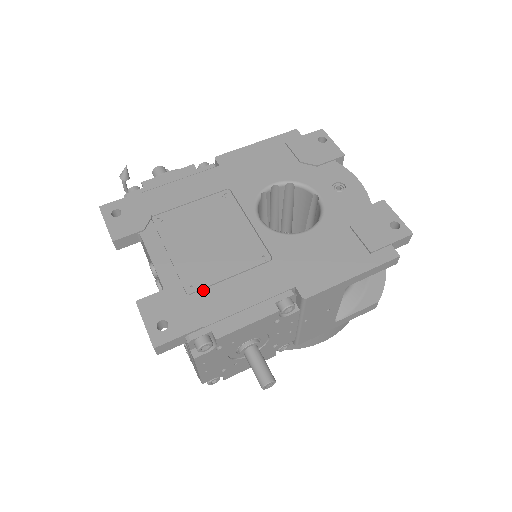
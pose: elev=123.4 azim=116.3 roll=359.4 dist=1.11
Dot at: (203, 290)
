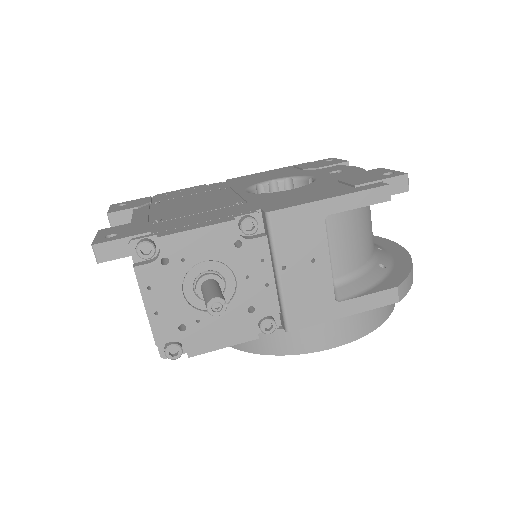
Dot at: (166, 221)
